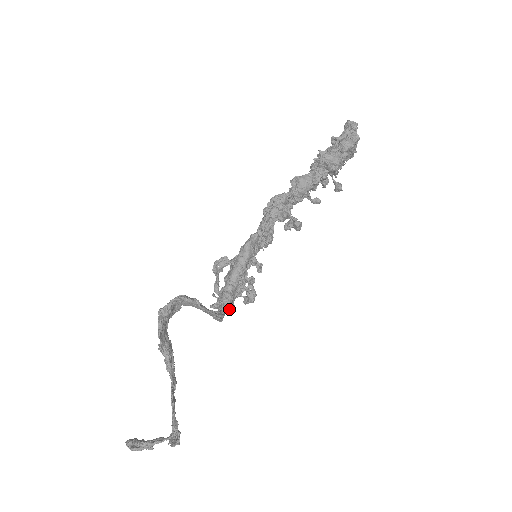
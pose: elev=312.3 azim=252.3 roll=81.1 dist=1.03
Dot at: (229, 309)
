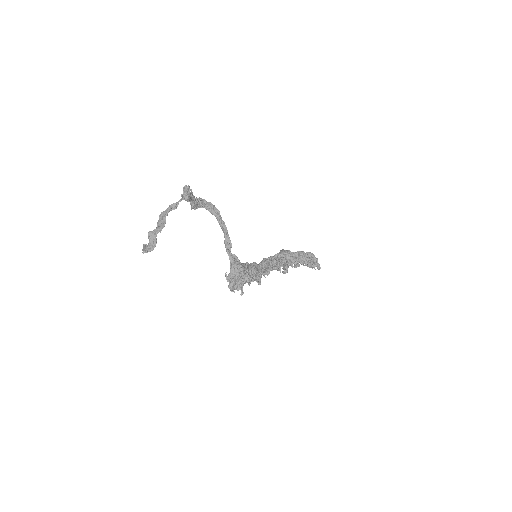
Dot at: (236, 256)
